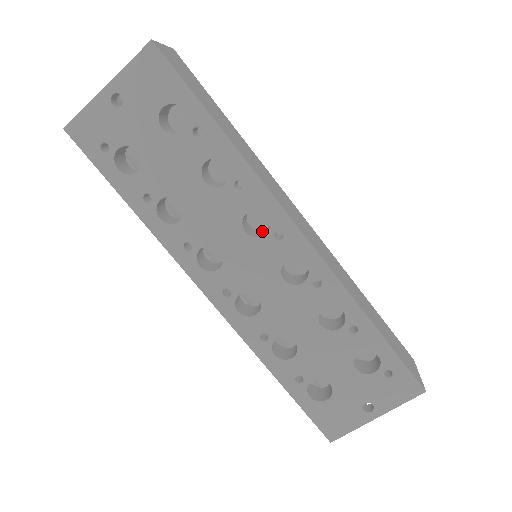
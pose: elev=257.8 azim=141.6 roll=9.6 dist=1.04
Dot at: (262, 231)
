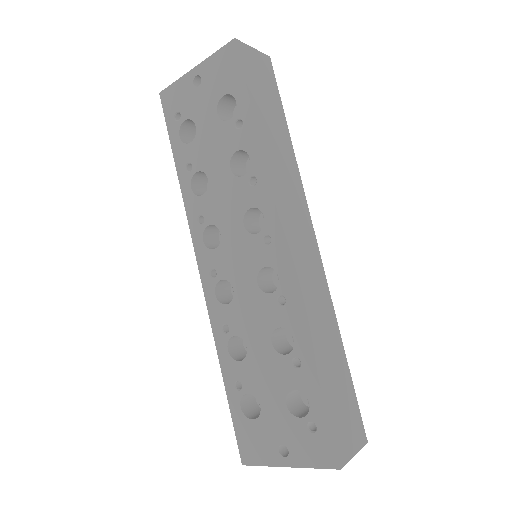
Dot at: occluded
